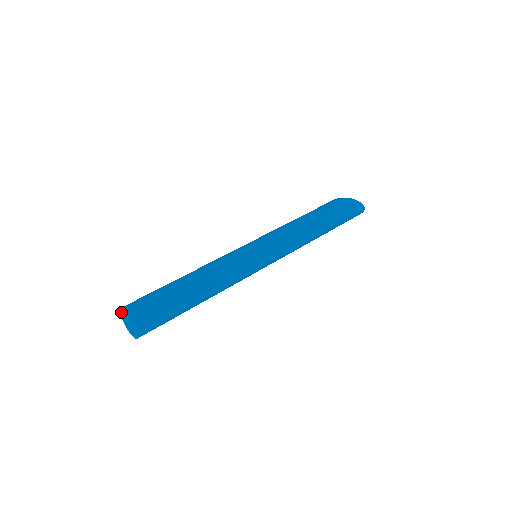
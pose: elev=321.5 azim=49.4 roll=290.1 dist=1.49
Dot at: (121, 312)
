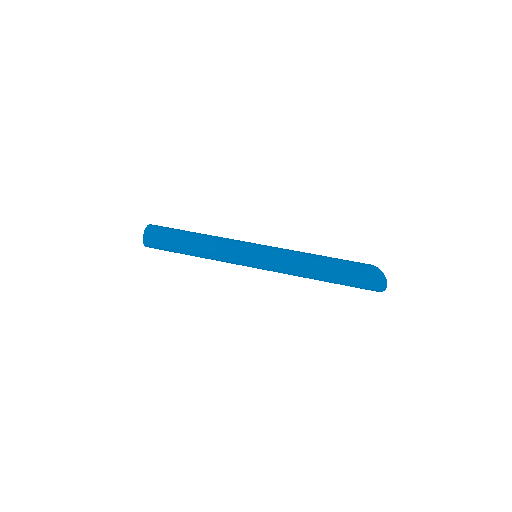
Dot at: occluded
